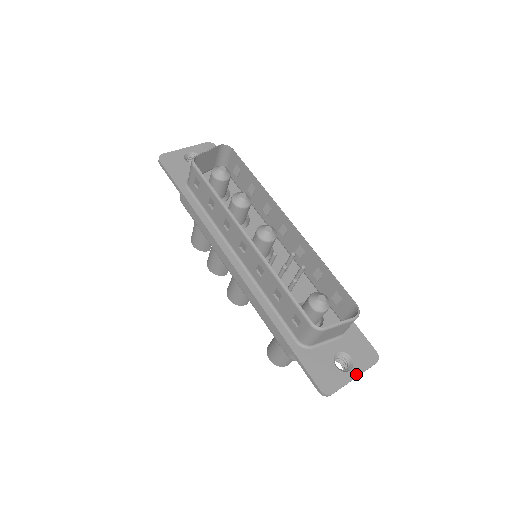
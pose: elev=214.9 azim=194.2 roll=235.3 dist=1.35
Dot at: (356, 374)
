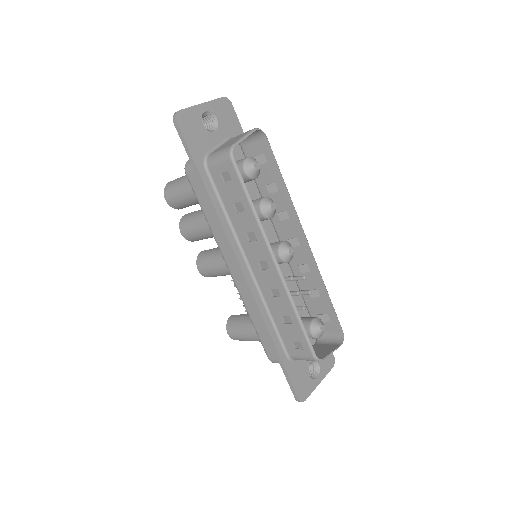
Dot at: (321, 380)
